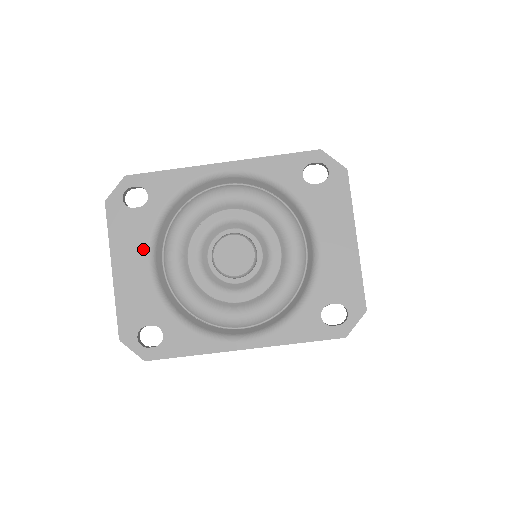
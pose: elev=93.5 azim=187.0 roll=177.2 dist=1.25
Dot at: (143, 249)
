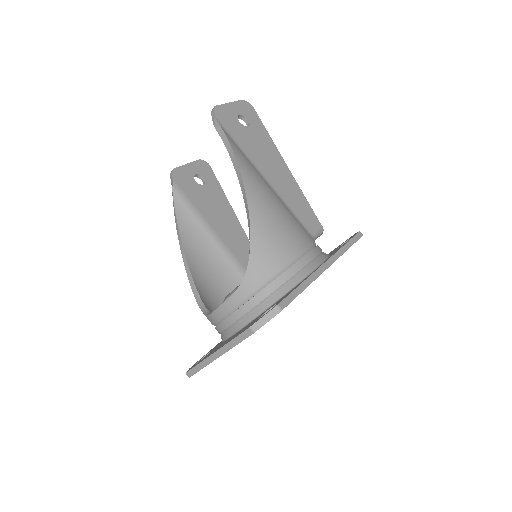
Dot at: occluded
